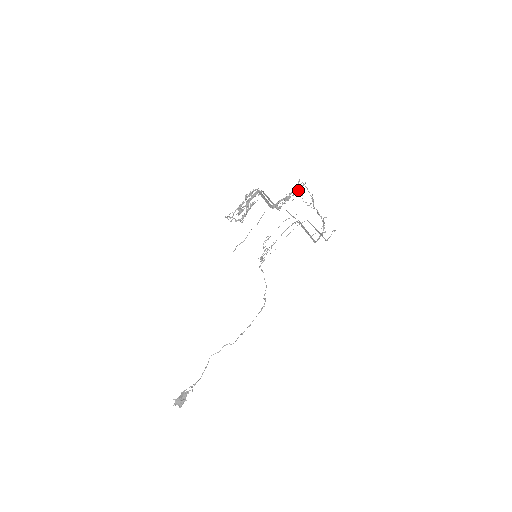
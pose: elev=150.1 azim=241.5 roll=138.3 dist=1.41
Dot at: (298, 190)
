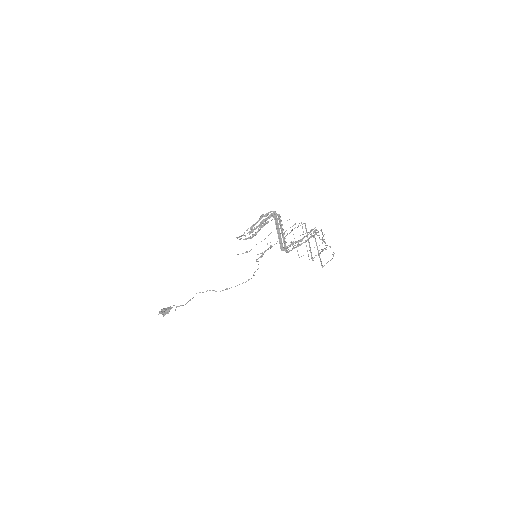
Dot at: occluded
